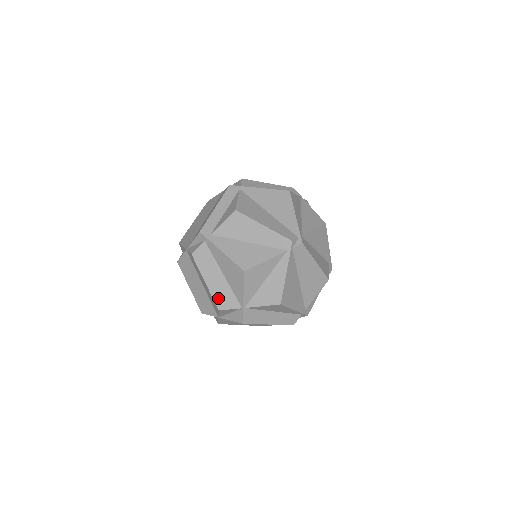
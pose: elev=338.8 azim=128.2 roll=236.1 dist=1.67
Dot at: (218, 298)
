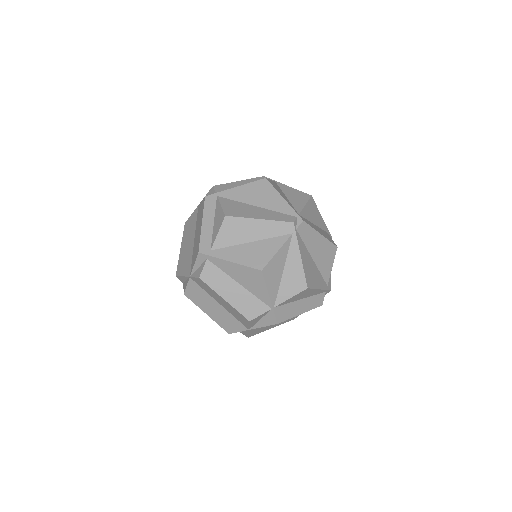
Dot at: (244, 309)
